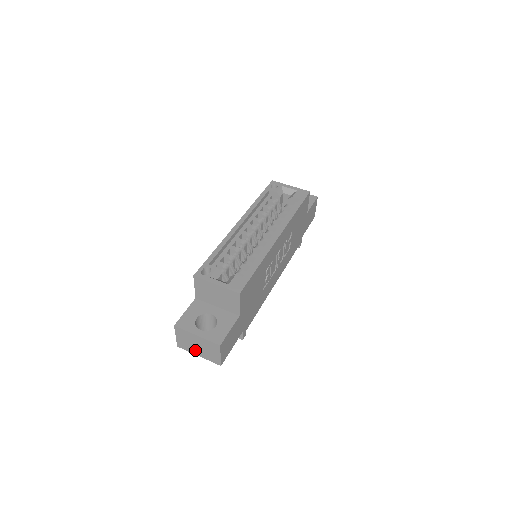
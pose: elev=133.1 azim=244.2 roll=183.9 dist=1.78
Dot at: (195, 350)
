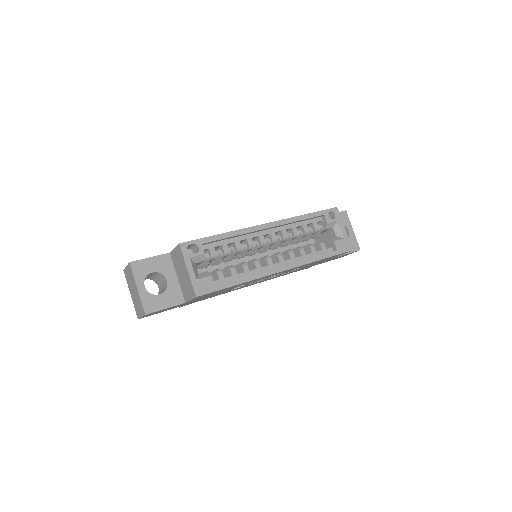
Dot at: (131, 289)
